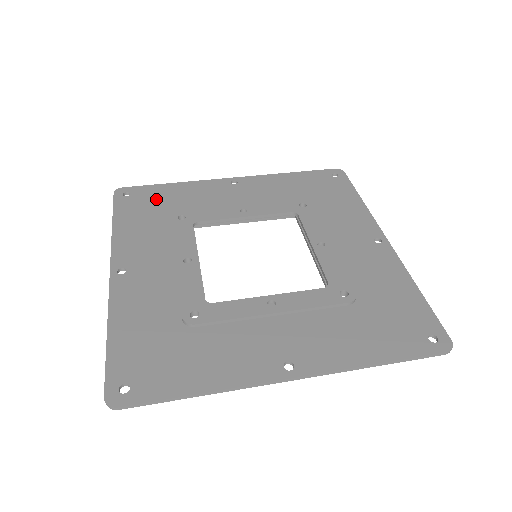
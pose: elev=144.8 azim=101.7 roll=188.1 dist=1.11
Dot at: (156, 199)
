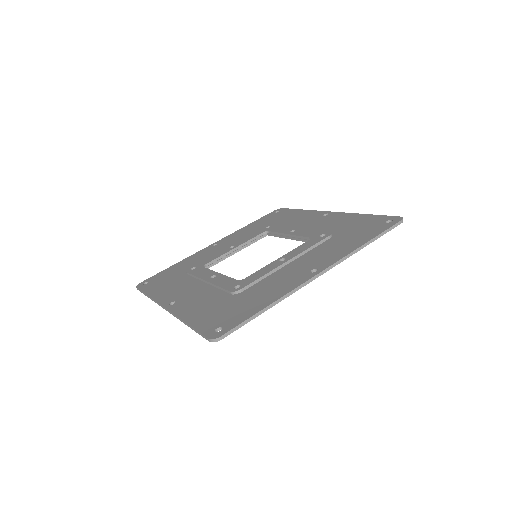
Dot at: (168, 274)
